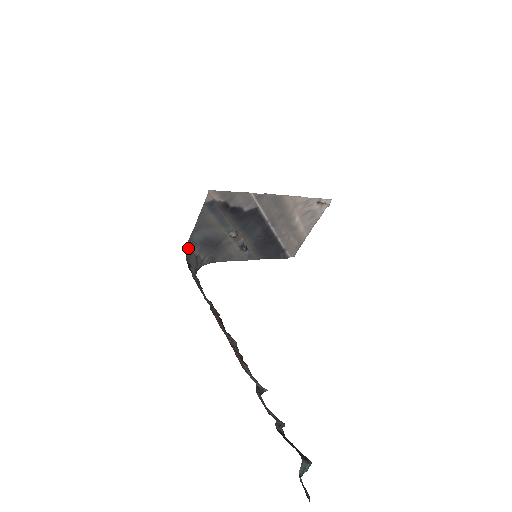
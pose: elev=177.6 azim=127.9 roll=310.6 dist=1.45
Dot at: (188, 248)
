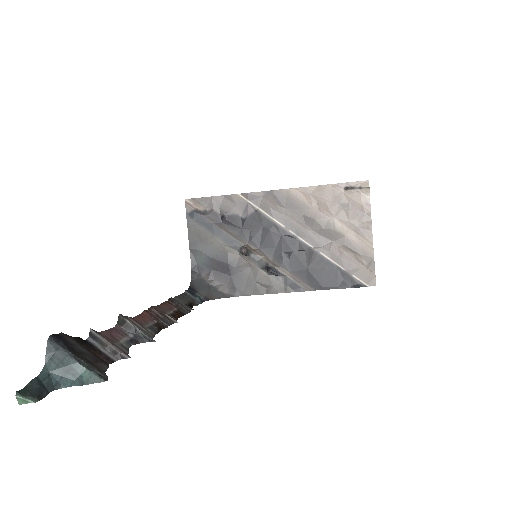
Dot at: (194, 274)
